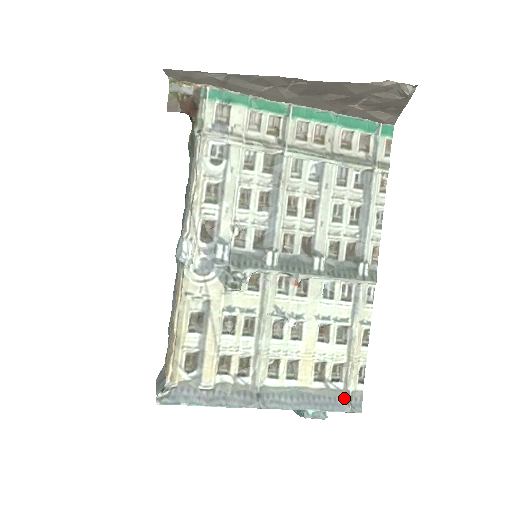
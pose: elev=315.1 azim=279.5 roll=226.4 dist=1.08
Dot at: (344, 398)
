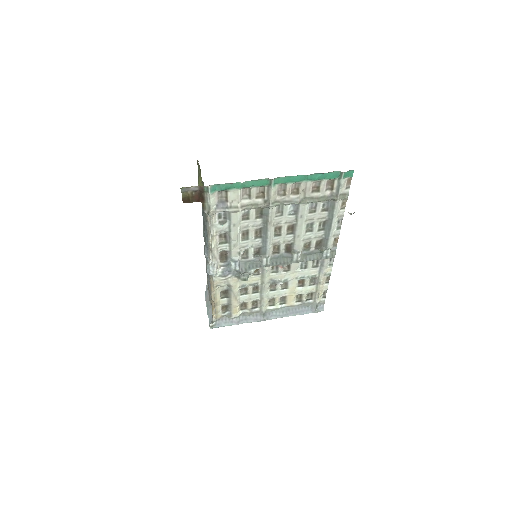
Dot at: (313, 307)
